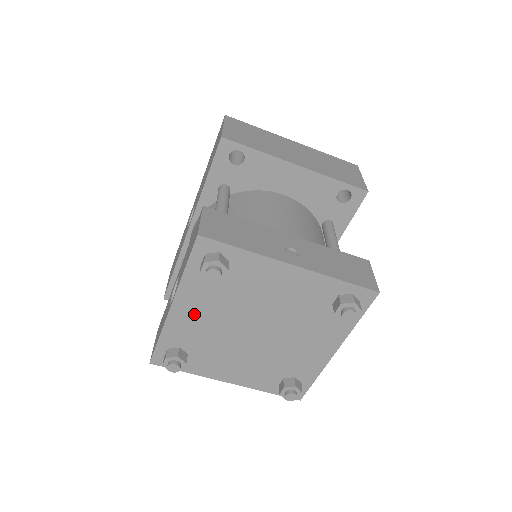
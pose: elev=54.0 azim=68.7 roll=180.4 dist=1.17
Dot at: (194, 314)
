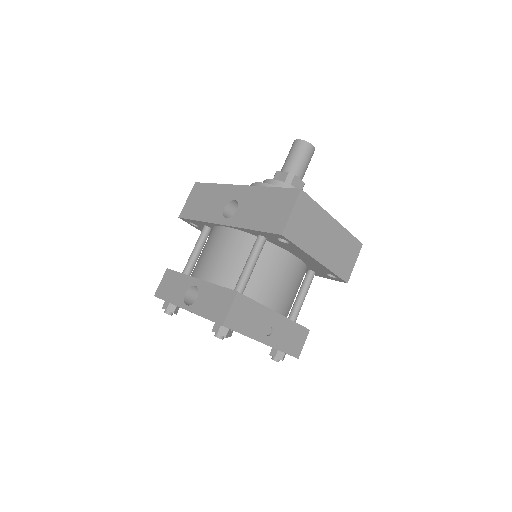
Dot at: occluded
